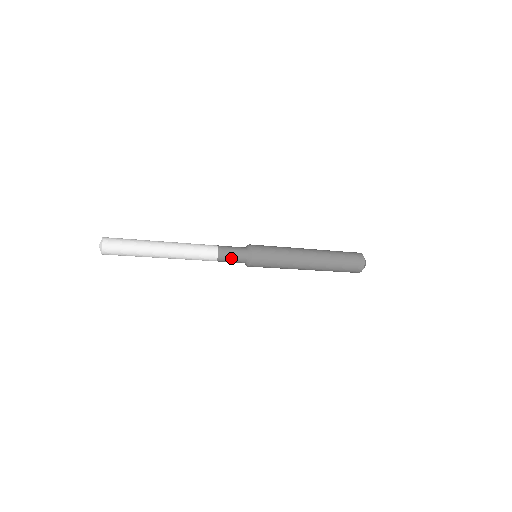
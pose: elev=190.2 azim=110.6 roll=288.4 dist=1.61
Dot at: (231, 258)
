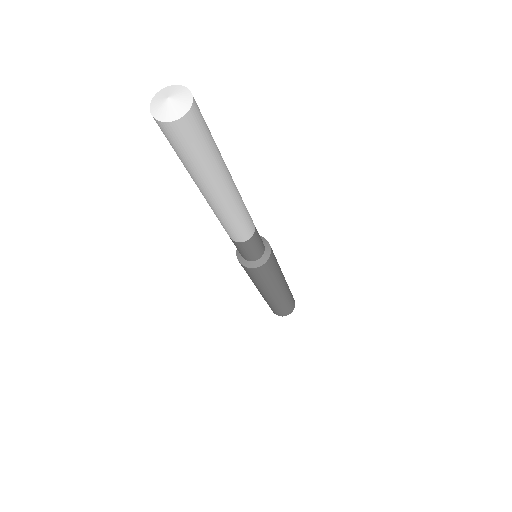
Dot at: (246, 251)
